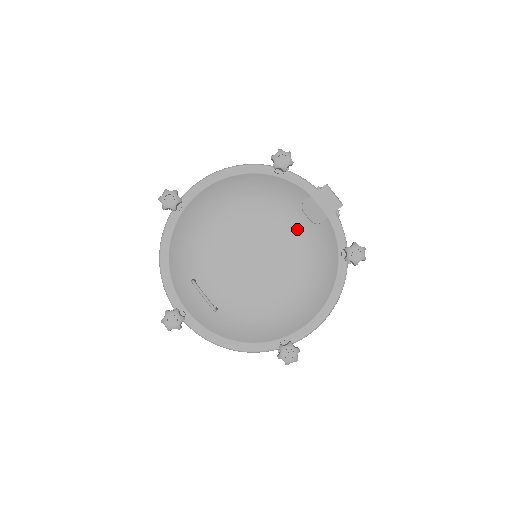
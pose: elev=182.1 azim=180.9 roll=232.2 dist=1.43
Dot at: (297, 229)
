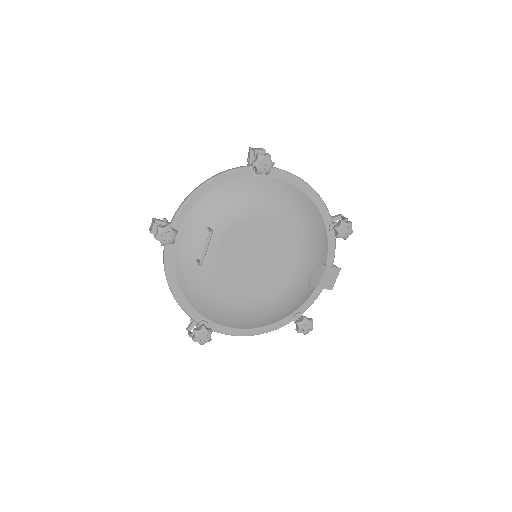
Dot at: (298, 275)
